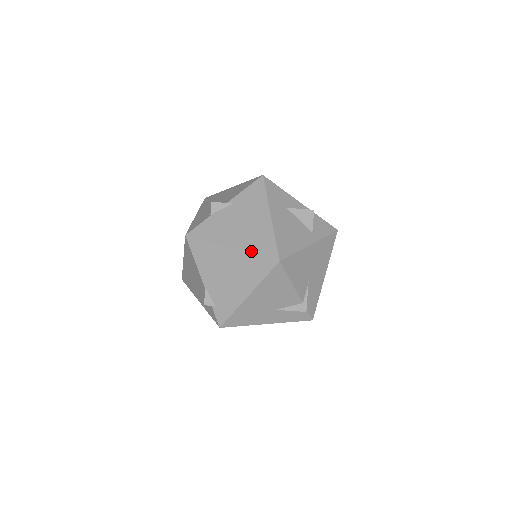
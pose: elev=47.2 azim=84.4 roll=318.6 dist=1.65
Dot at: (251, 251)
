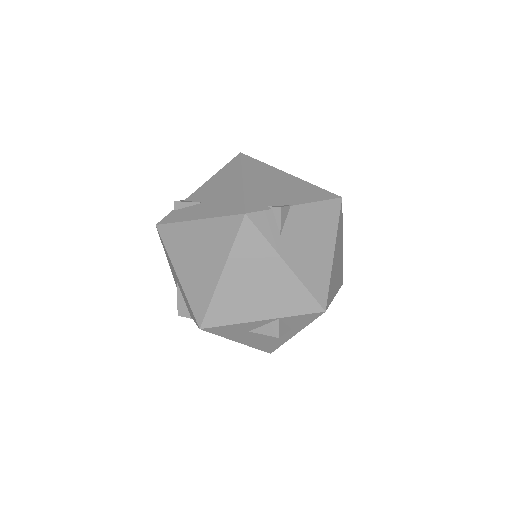
Dot at: occluded
